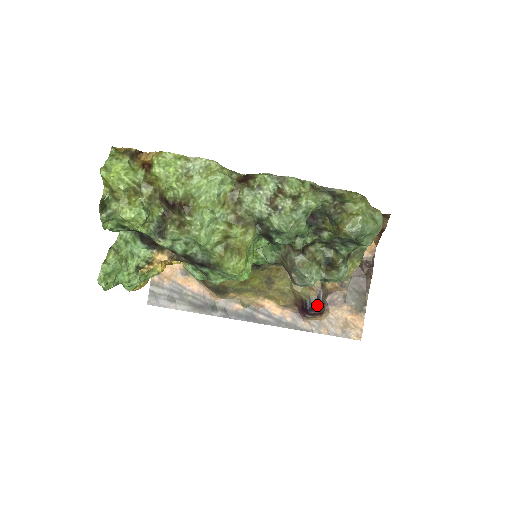
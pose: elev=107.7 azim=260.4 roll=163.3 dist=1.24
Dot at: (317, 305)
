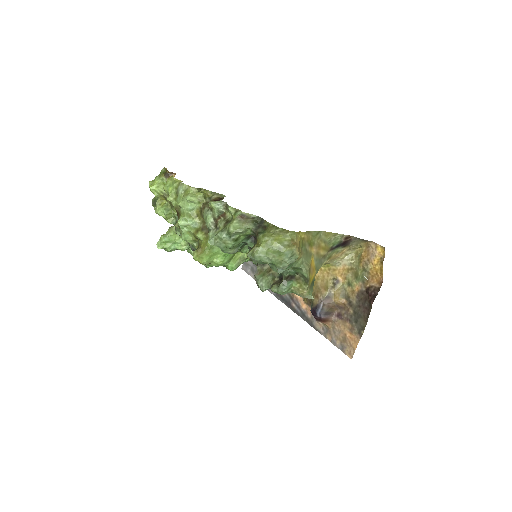
Dot at: (315, 312)
